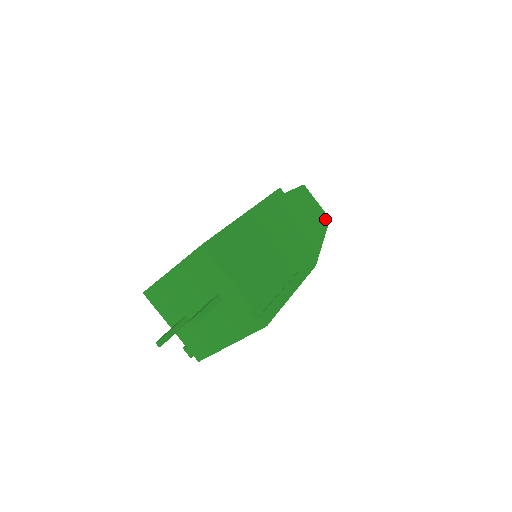
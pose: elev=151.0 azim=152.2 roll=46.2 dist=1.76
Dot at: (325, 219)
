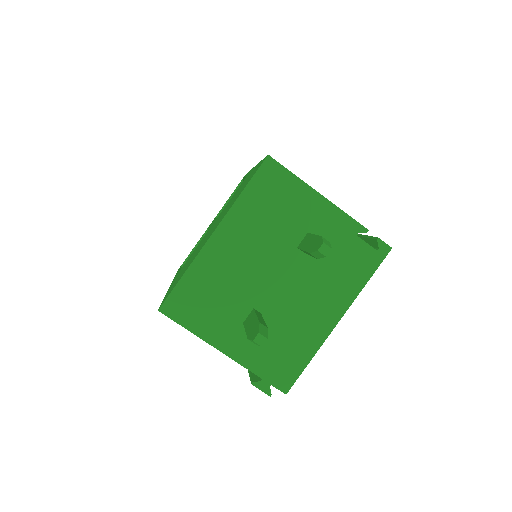
Dot at: occluded
